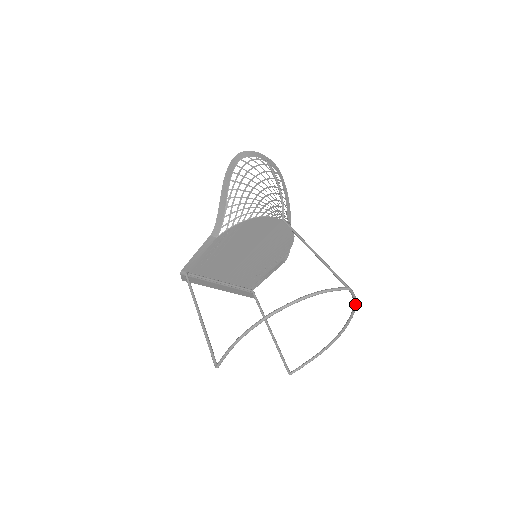
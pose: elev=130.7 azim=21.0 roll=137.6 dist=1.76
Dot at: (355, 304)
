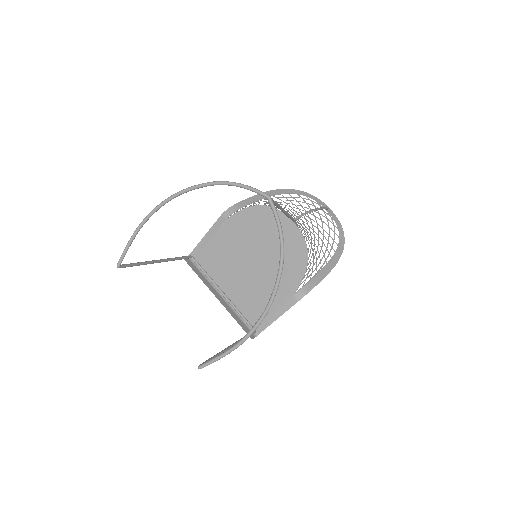
Dot at: (281, 238)
